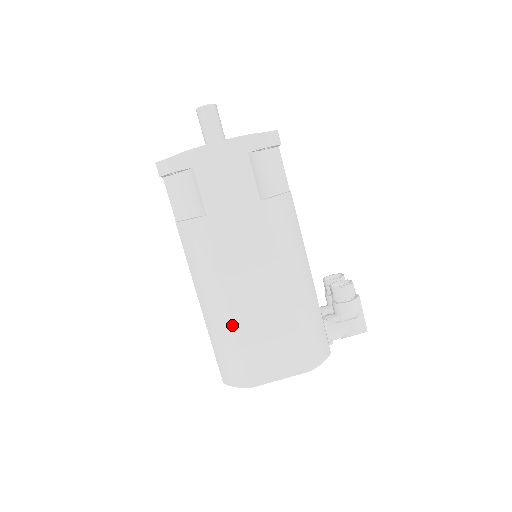
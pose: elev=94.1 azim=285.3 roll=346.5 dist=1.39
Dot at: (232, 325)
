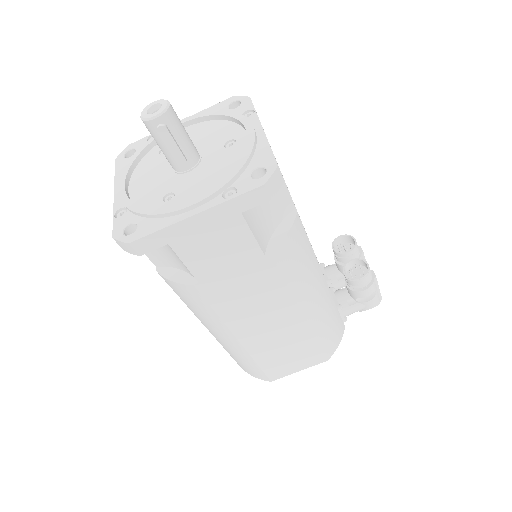
Dot at: (246, 352)
